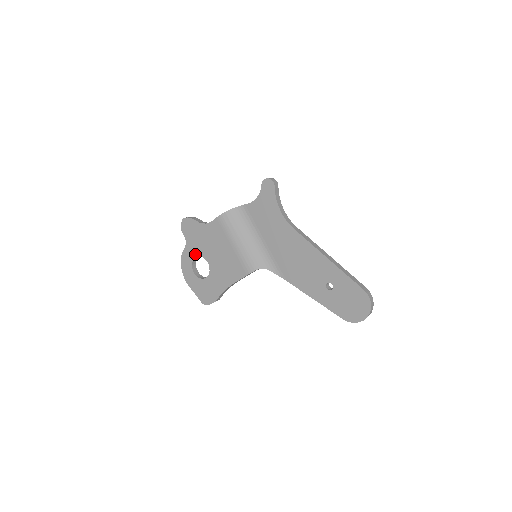
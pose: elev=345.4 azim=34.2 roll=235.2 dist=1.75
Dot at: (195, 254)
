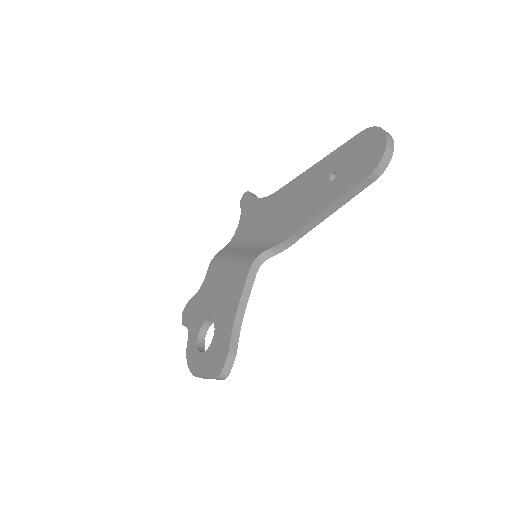
Dot at: (198, 329)
